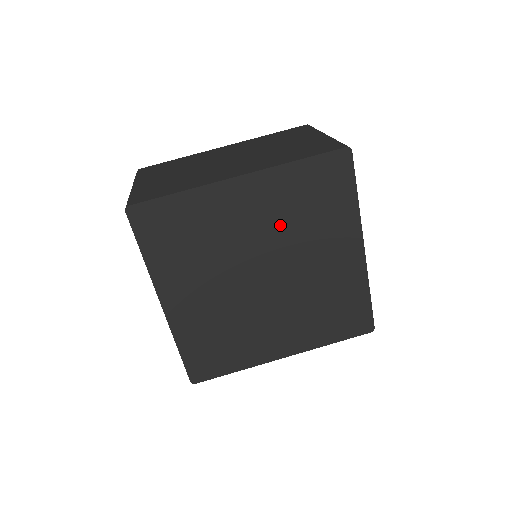
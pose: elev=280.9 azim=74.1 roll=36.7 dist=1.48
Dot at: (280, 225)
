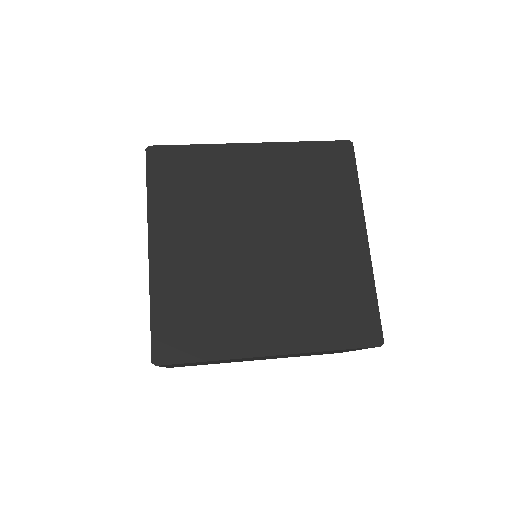
Dot at: (283, 194)
